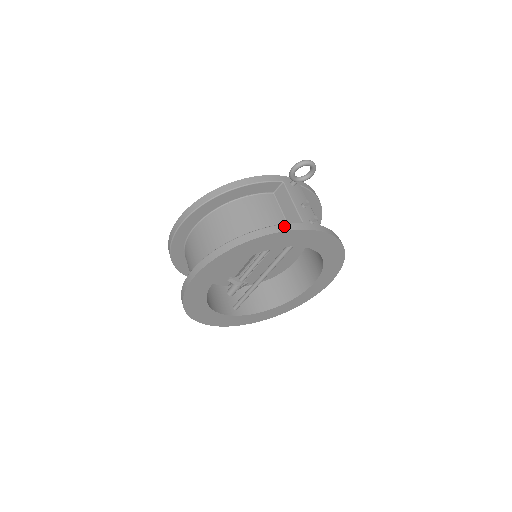
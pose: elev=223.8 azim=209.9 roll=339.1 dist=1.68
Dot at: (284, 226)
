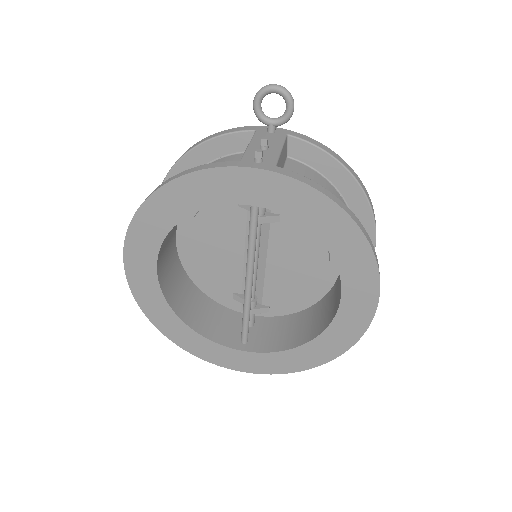
Dot at: (205, 165)
